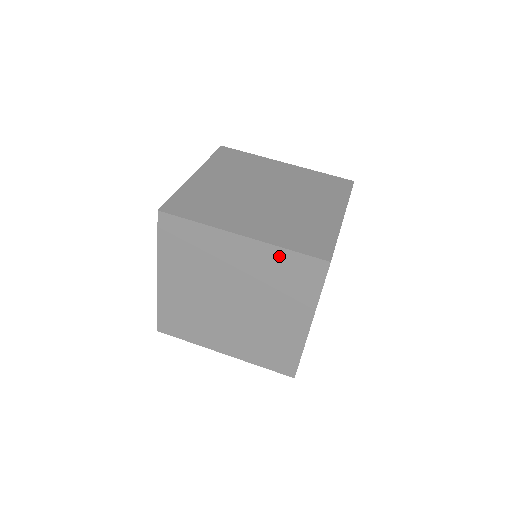
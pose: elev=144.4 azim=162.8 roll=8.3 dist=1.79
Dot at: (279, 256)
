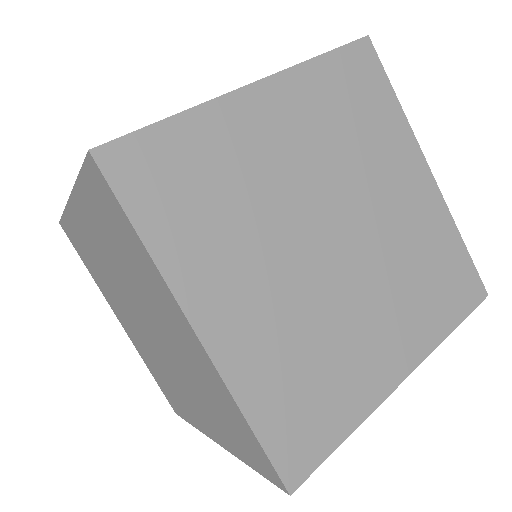
Dot at: (230, 405)
